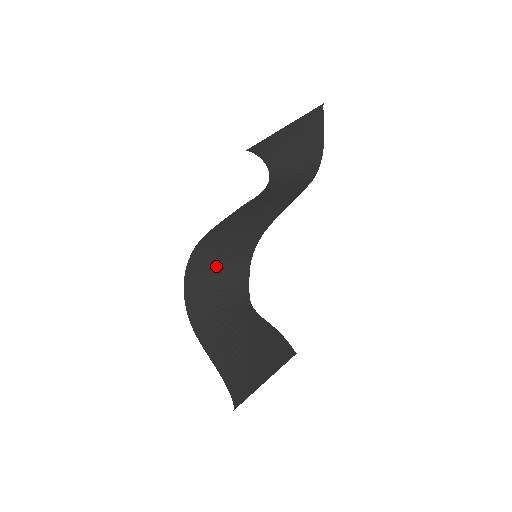
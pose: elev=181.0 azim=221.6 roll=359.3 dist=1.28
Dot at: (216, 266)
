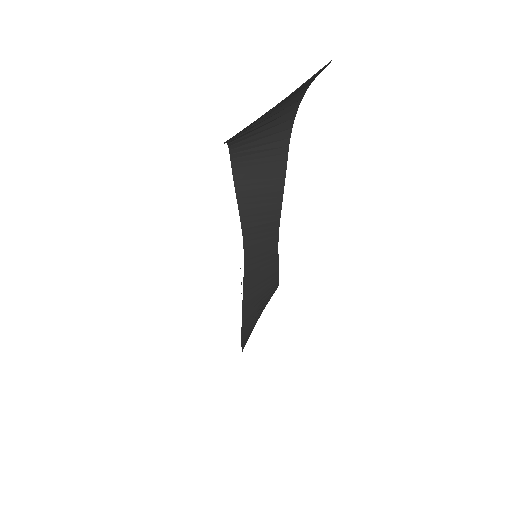
Dot at: (259, 311)
